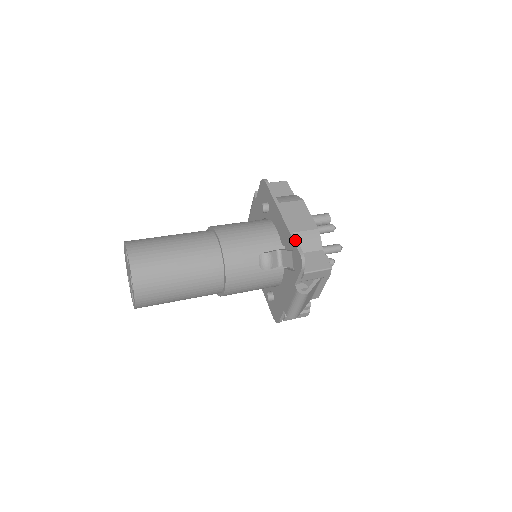
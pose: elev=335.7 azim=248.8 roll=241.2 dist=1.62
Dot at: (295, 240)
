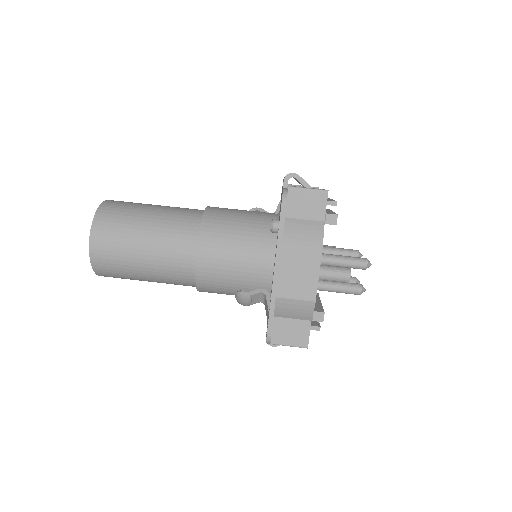
Dot at: (271, 314)
